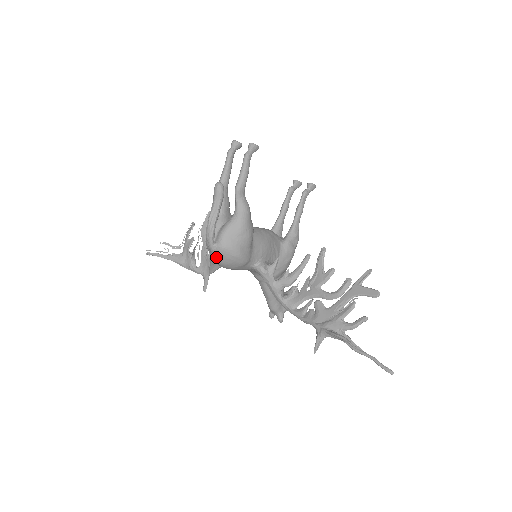
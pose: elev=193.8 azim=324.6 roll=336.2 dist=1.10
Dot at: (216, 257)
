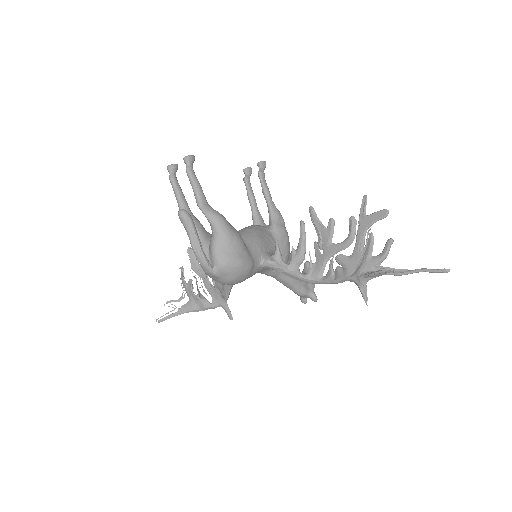
Dot at: (222, 279)
